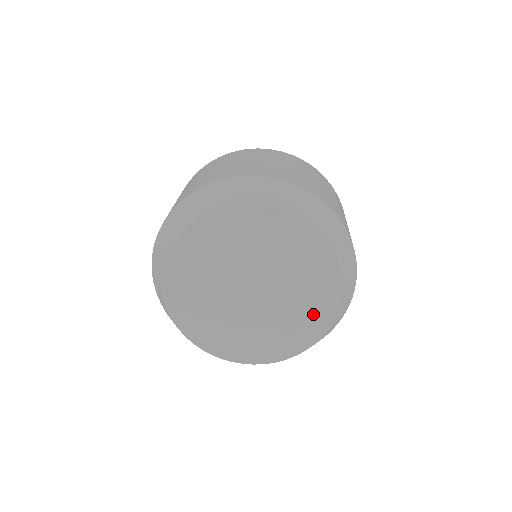
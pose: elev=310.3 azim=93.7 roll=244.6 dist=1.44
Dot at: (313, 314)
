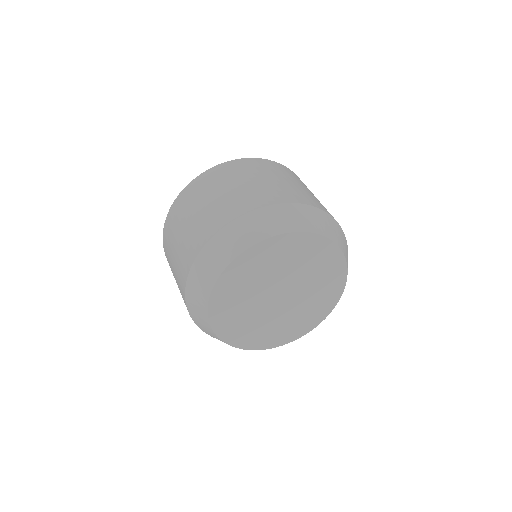
Dot at: (331, 273)
